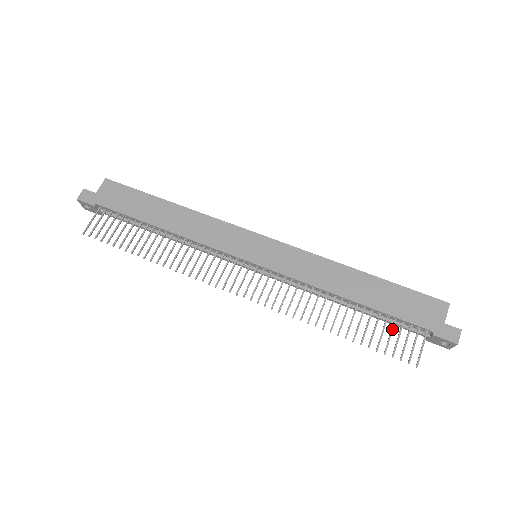
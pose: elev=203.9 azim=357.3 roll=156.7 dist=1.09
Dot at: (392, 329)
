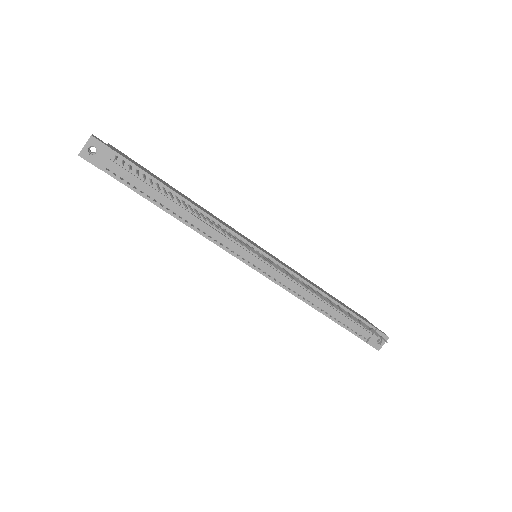
Dot at: (360, 321)
